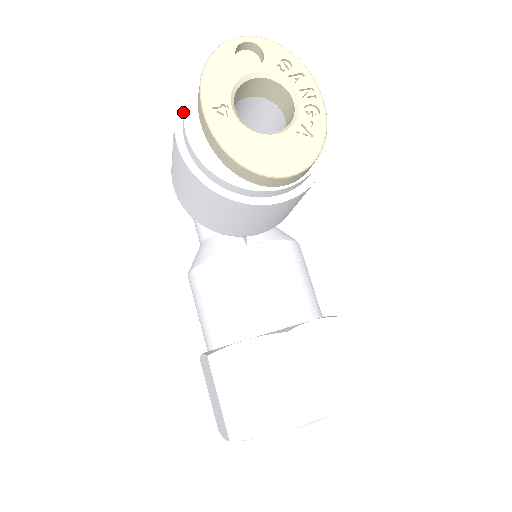
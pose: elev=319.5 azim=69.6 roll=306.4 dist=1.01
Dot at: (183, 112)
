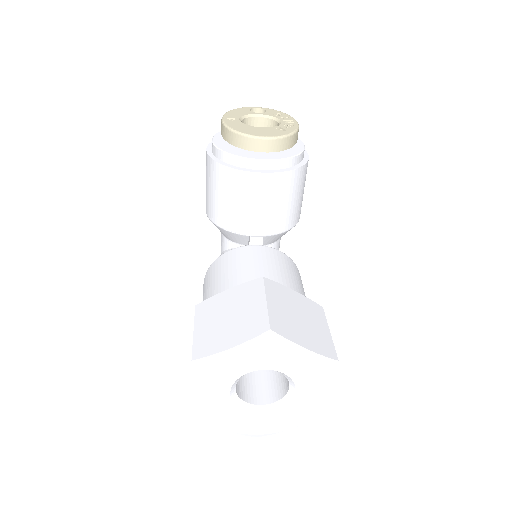
Dot at: occluded
